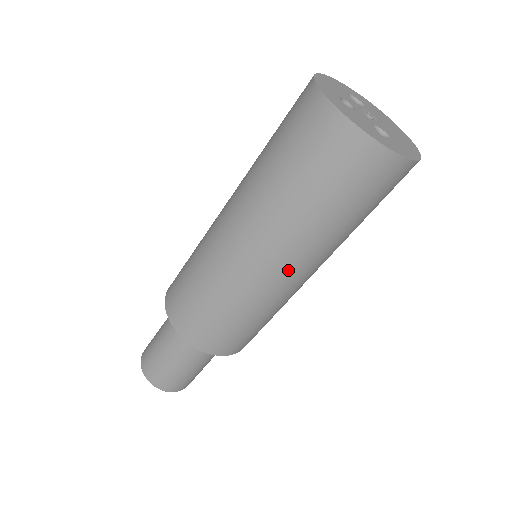
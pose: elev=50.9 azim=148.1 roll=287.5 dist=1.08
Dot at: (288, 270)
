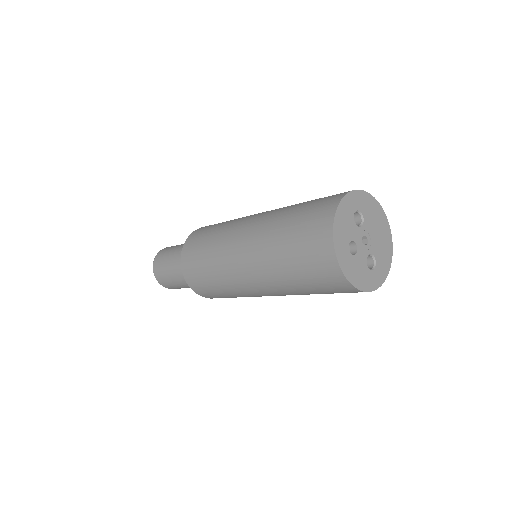
Dot at: occluded
